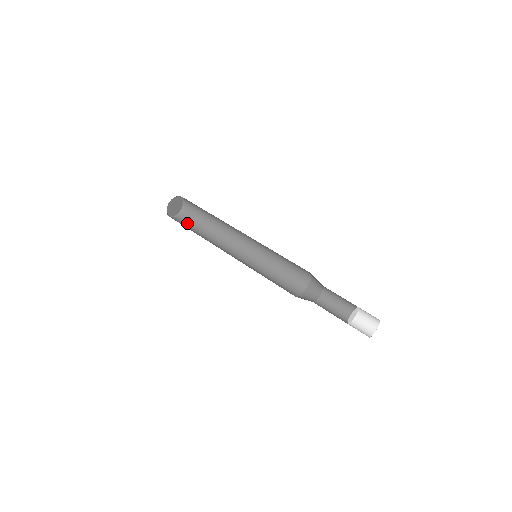
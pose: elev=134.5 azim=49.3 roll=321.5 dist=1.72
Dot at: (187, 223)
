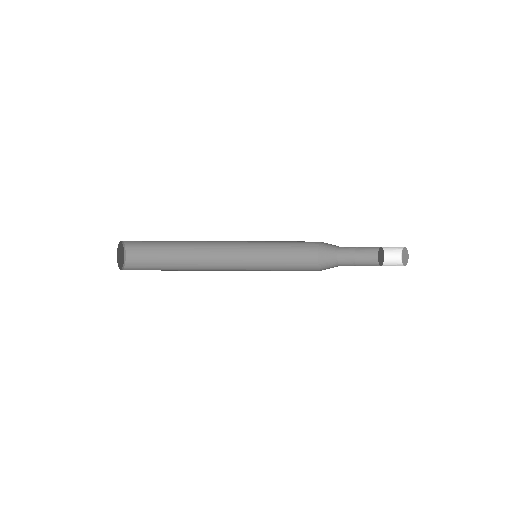
Dot at: (144, 269)
